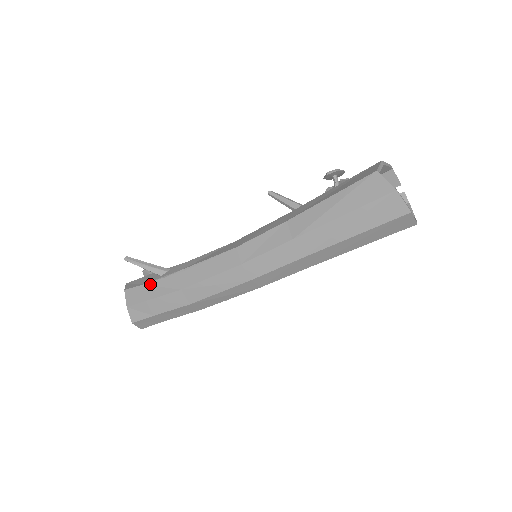
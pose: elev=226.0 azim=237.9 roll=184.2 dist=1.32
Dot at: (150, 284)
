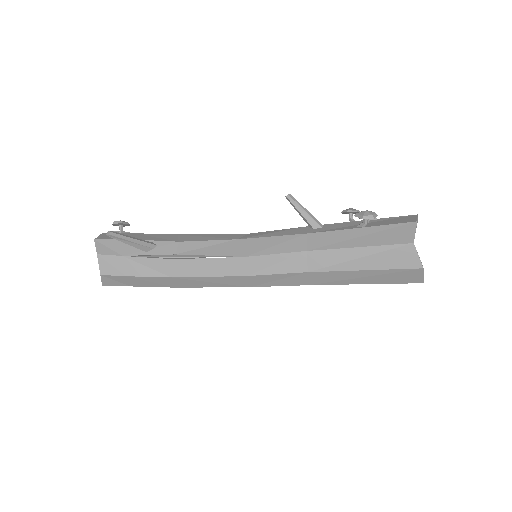
Dot at: (132, 259)
